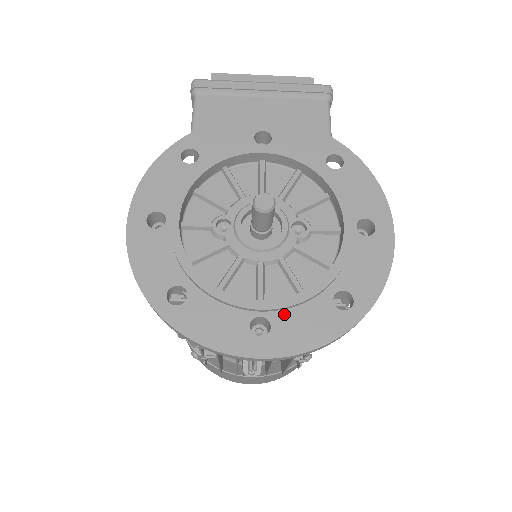
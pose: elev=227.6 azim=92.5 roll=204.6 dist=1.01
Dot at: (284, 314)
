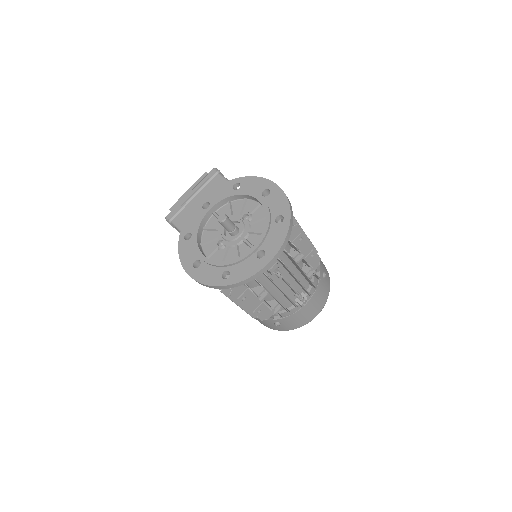
Dot at: (265, 243)
